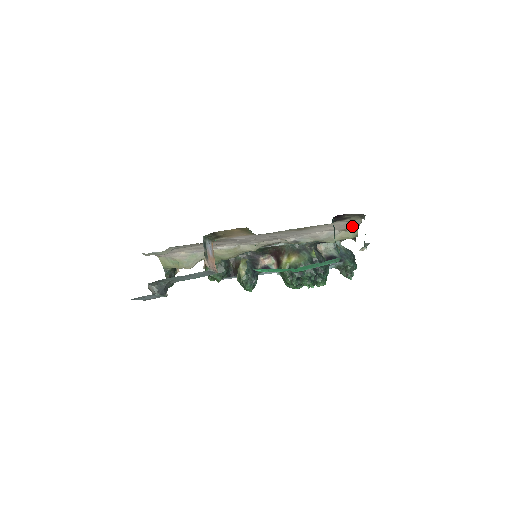
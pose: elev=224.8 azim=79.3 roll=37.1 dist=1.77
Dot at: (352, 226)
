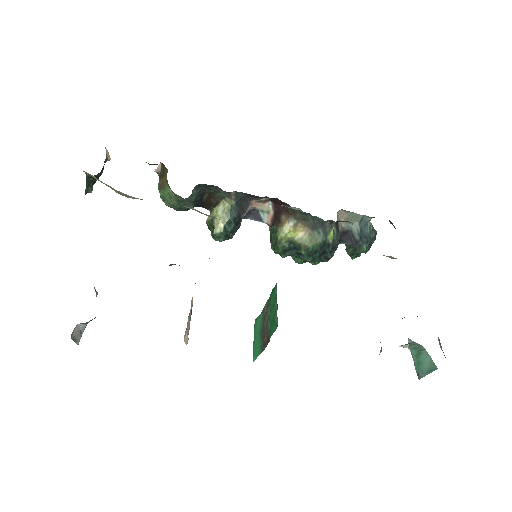
Dot at: occluded
